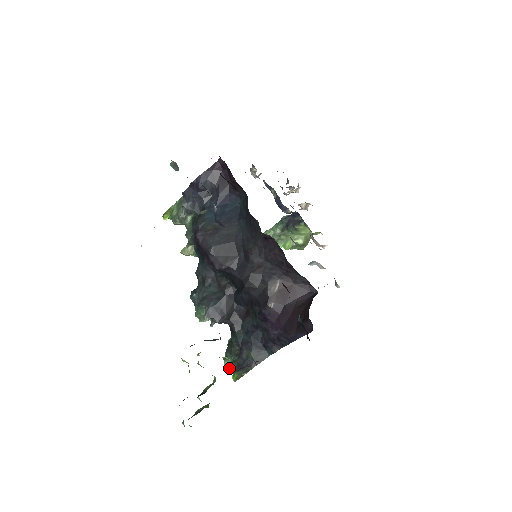
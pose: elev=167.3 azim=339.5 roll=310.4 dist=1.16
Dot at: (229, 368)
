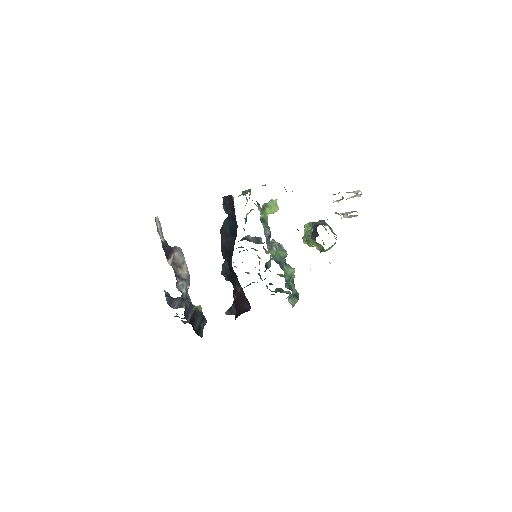
Dot at: occluded
